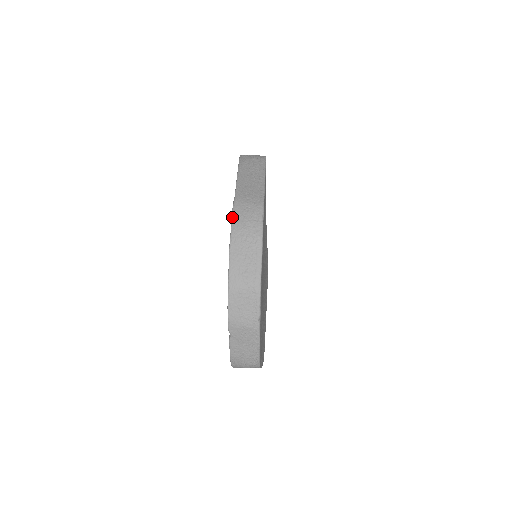
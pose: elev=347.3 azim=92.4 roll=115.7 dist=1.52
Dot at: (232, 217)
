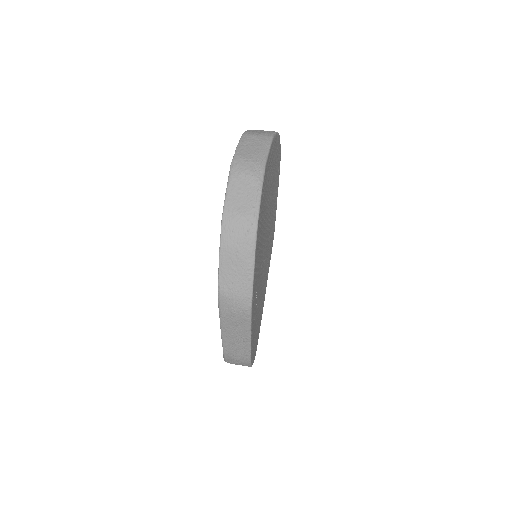
Dot at: (225, 361)
